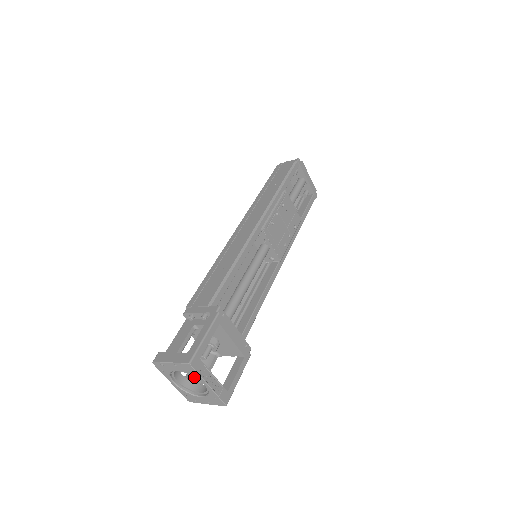
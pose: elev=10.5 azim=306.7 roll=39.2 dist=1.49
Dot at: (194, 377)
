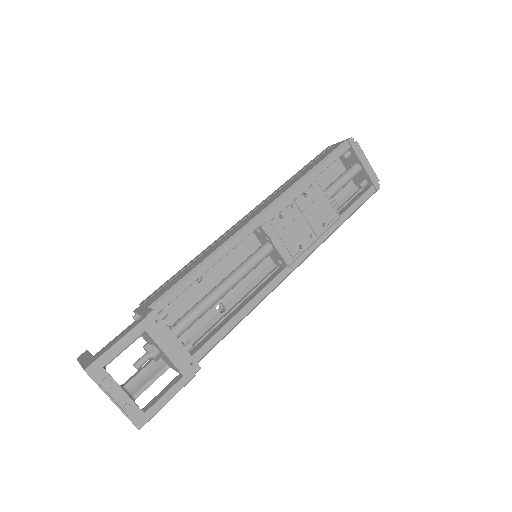
Dot at: (131, 386)
